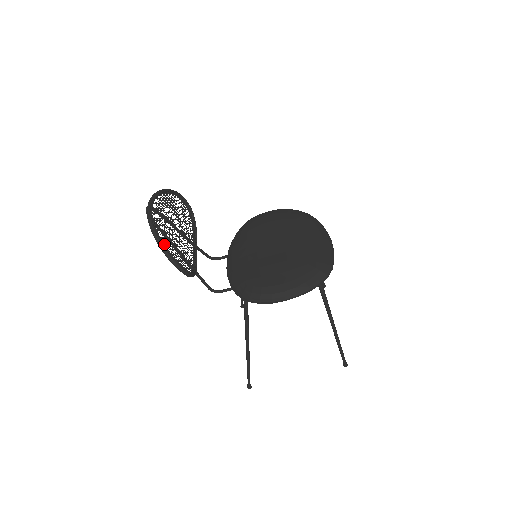
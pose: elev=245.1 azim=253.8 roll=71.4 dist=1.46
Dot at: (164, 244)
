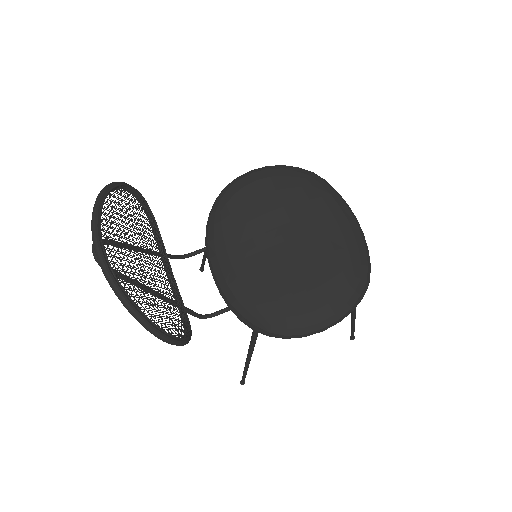
Dot at: (150, 320)
